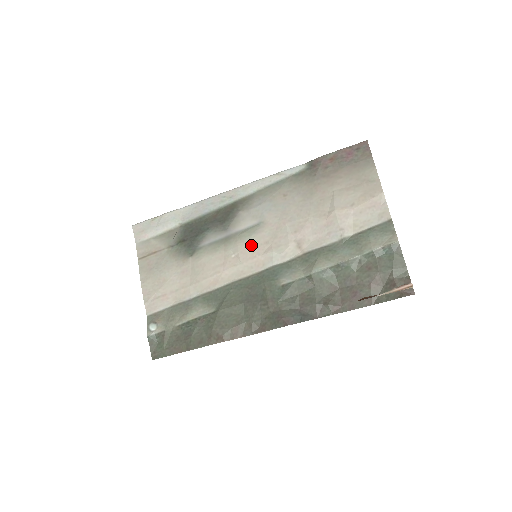
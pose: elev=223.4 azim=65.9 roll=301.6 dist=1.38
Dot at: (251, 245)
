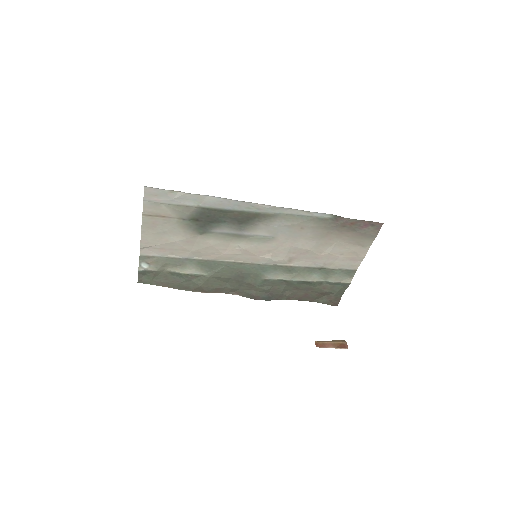
Dot at: (256, 248)
